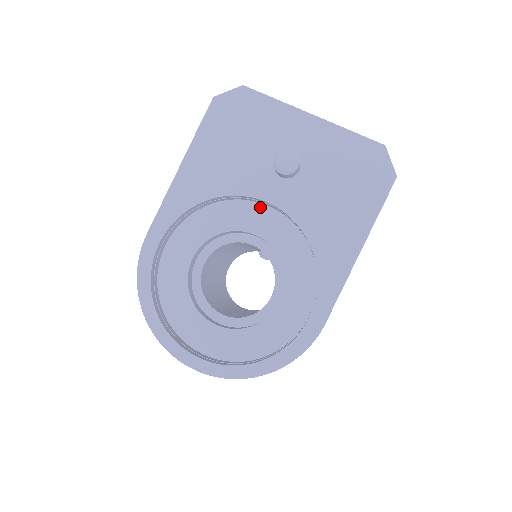
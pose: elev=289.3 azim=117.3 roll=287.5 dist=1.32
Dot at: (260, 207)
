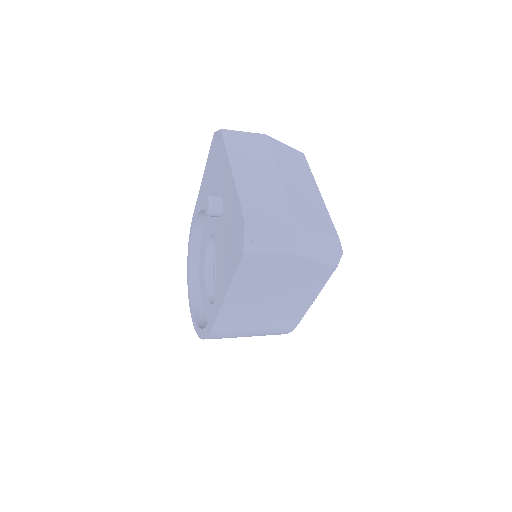
Dot at: occluded
